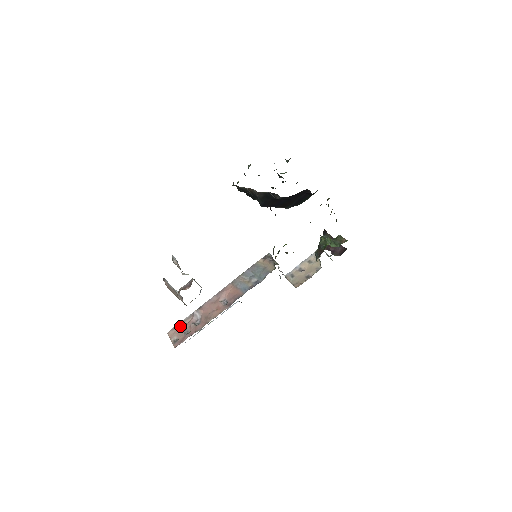
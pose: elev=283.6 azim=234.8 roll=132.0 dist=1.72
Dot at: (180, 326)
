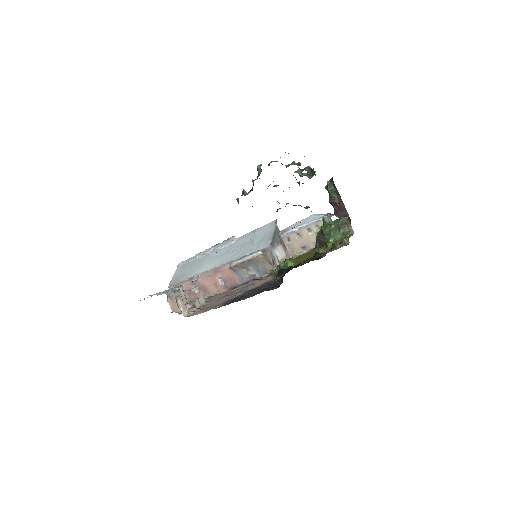
Dot at: occluded
